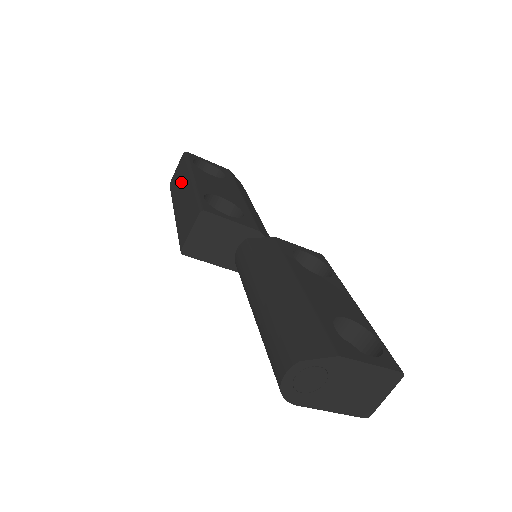
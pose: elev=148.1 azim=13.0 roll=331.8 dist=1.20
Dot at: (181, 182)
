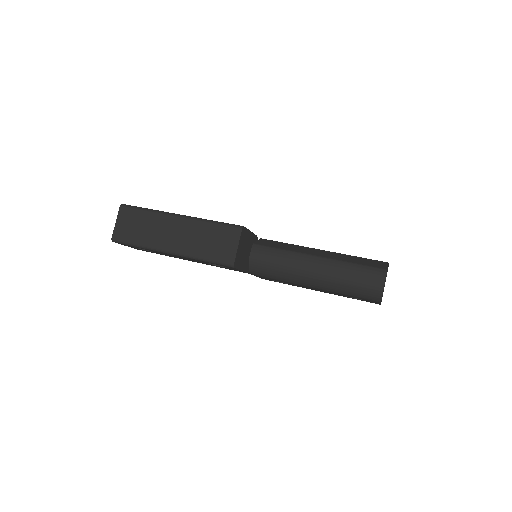
Dot at: (154, 226)
